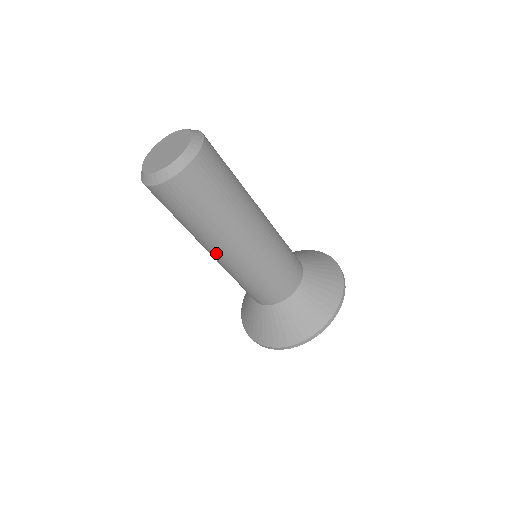
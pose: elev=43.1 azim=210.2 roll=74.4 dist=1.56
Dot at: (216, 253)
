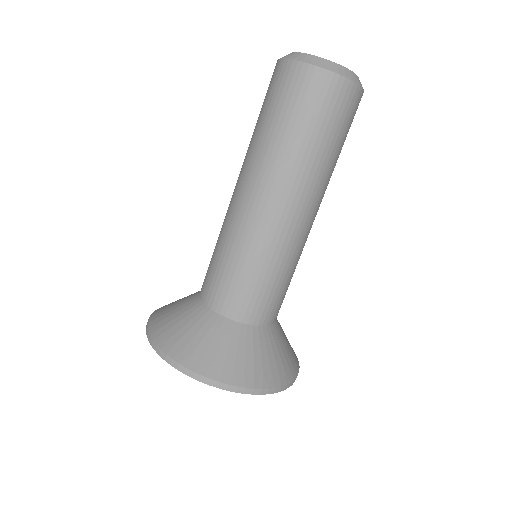
Dot at: (237, 184)
